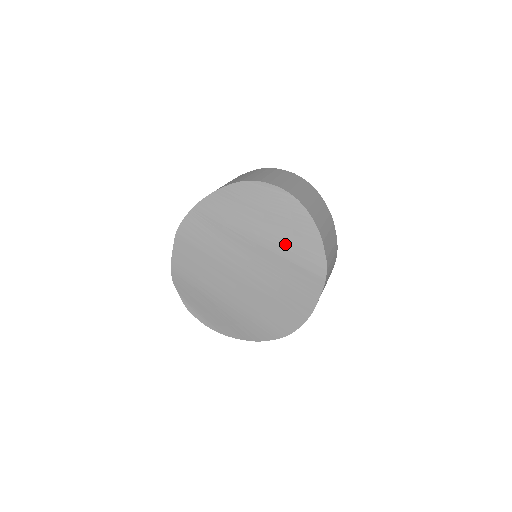
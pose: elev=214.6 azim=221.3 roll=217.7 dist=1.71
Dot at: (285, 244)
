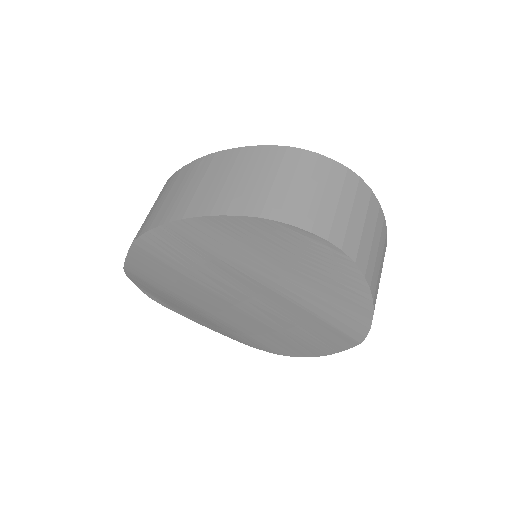
Dot at: (313, 300)
